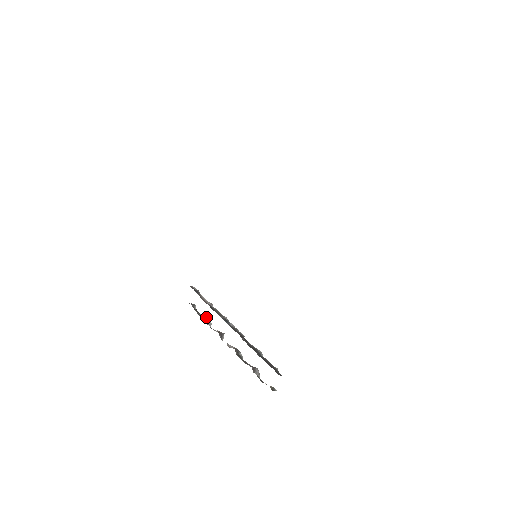
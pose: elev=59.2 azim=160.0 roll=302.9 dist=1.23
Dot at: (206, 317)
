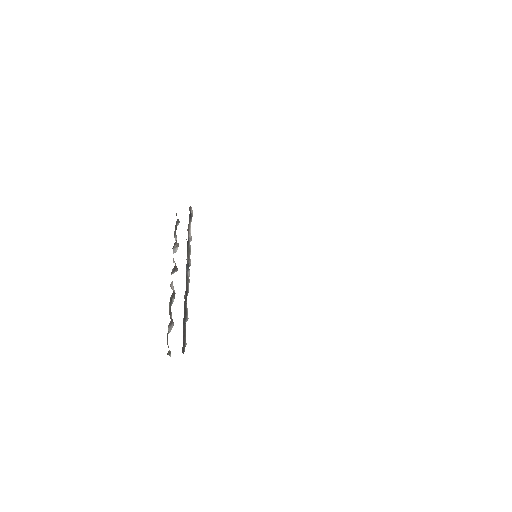
Dot at: occluded
